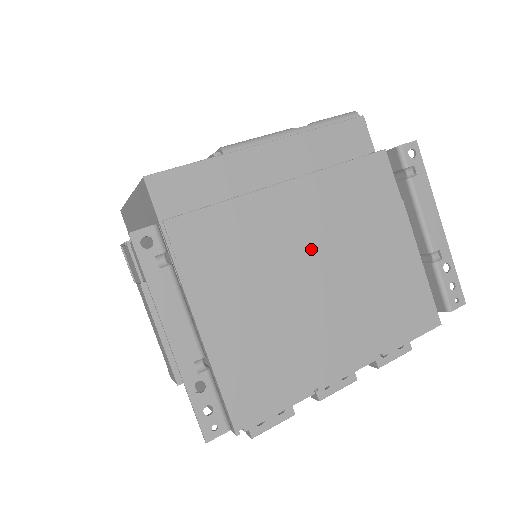
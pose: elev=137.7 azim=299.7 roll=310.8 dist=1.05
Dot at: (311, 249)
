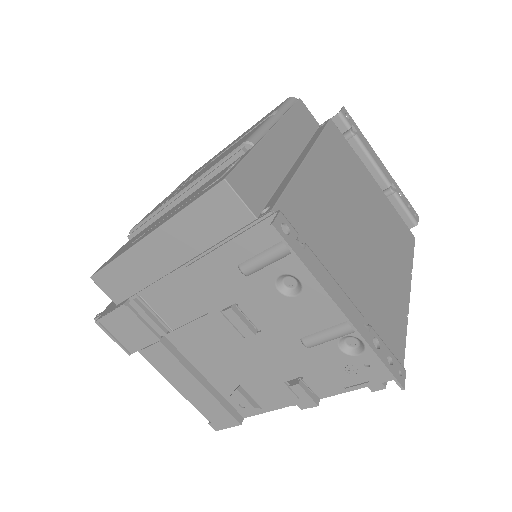
Dot at: (346, 205)
